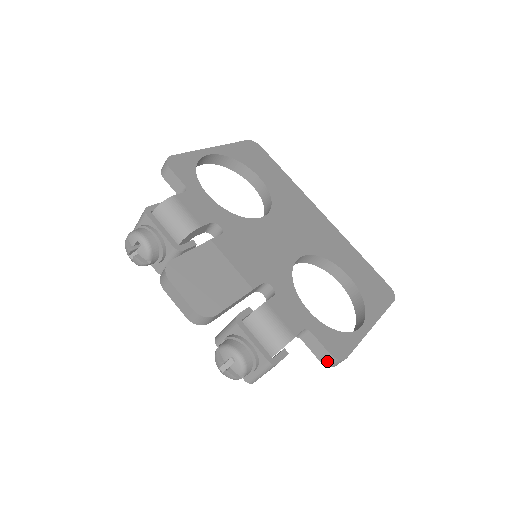
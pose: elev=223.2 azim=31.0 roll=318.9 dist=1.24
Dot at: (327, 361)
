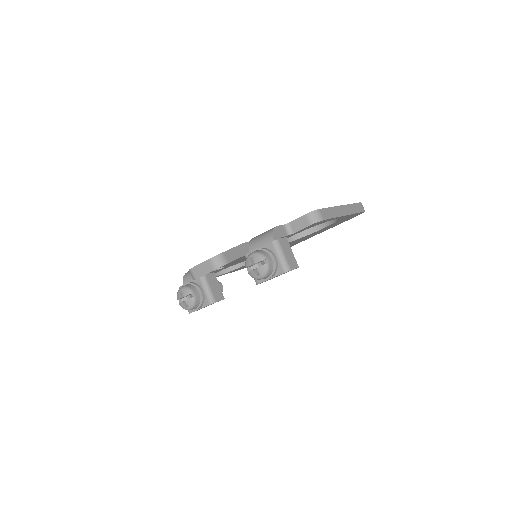
Dot at: (311, 220)
